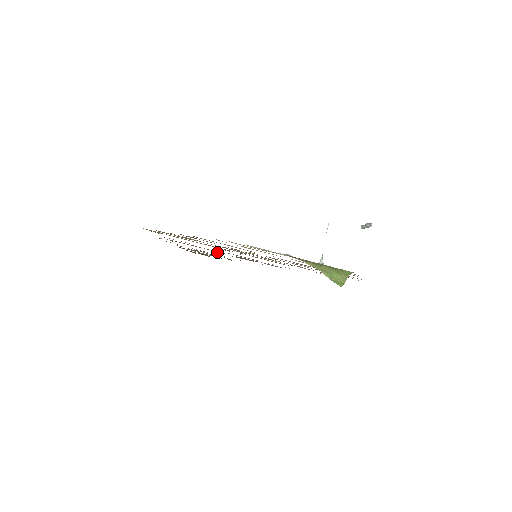
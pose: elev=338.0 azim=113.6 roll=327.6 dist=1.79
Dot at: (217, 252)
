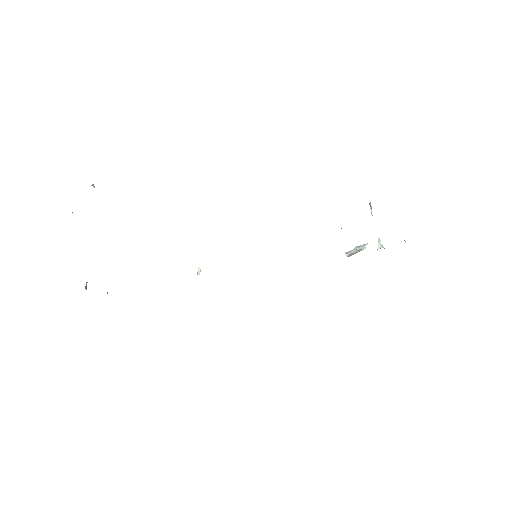
Dot at: occluded
